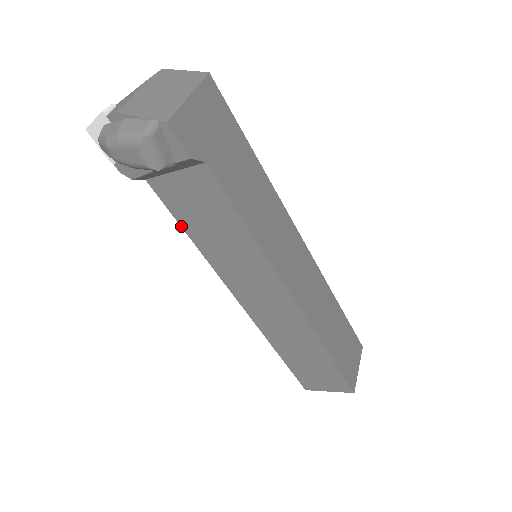
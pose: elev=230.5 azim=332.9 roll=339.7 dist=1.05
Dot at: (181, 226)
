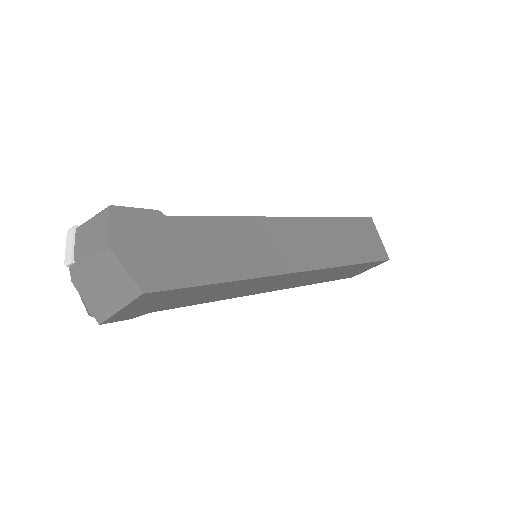
Dot at: occluded
